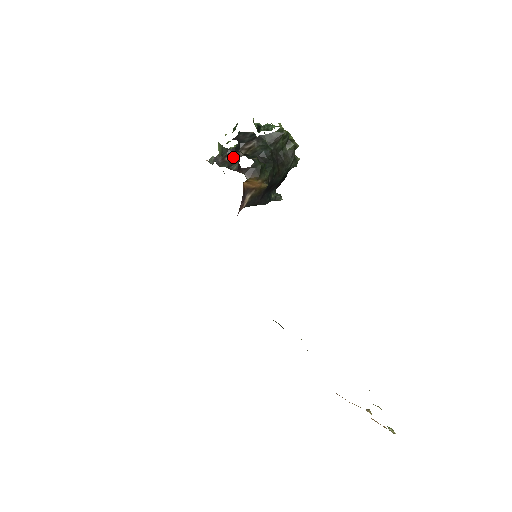
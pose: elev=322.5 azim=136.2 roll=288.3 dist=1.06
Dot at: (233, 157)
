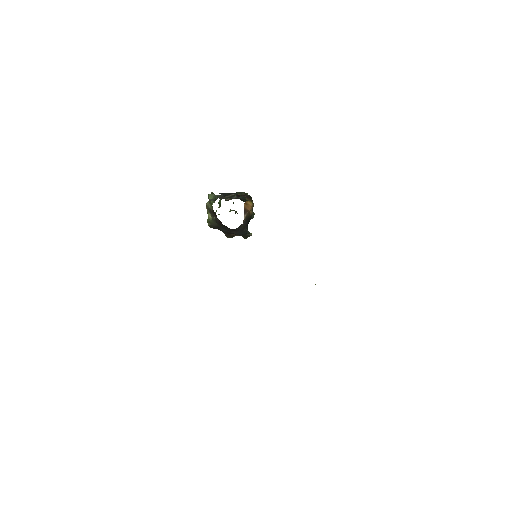
Dot at: (228, 196)
